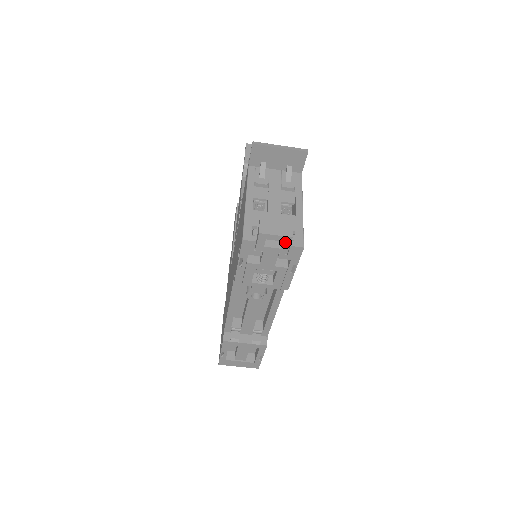
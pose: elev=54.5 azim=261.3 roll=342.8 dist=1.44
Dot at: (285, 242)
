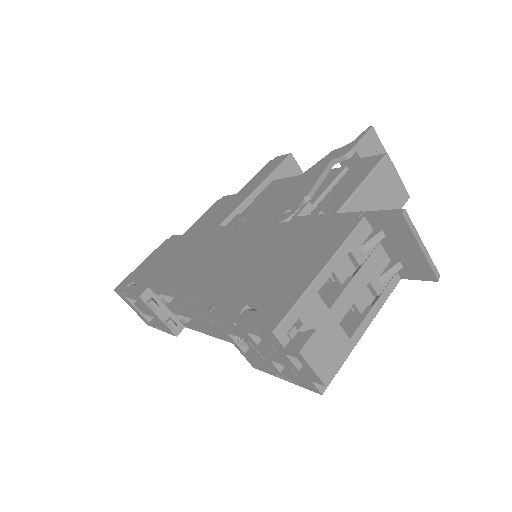
Dot at: (312, 377)
